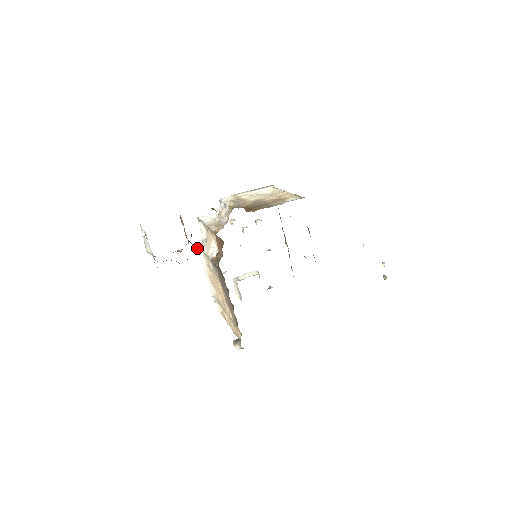
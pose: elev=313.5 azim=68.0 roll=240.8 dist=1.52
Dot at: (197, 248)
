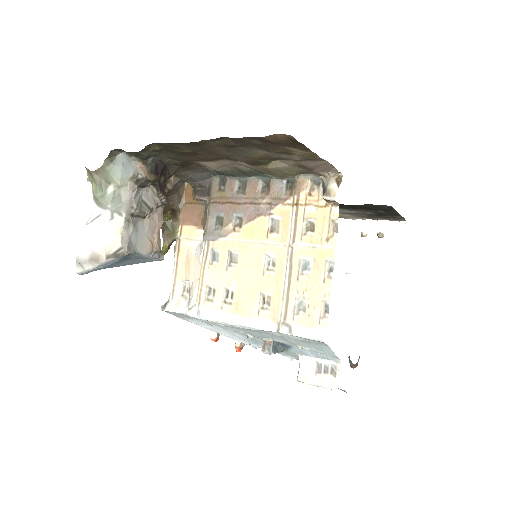
Dot at: (190, 315)
